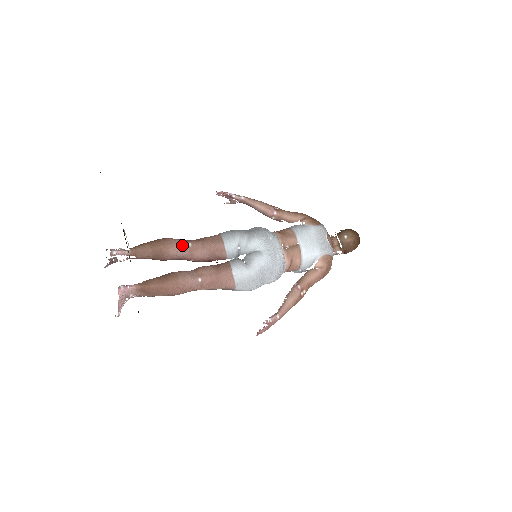
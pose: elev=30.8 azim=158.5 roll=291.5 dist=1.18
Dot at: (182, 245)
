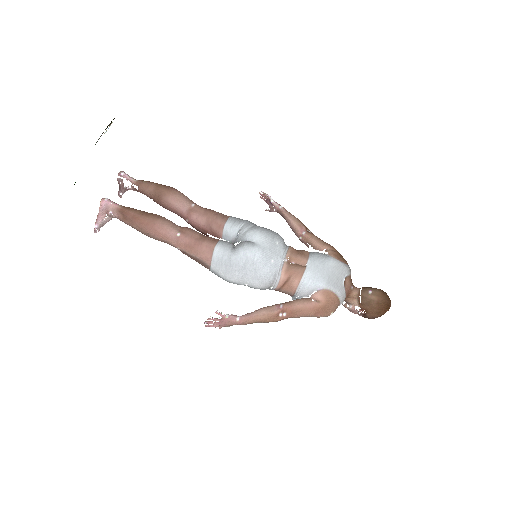
Dot at: (184, 200)
